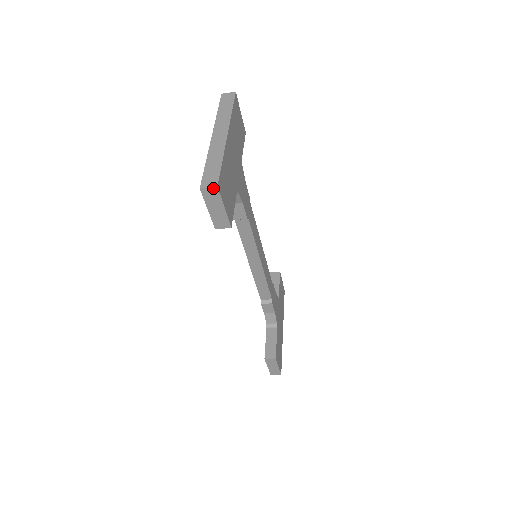
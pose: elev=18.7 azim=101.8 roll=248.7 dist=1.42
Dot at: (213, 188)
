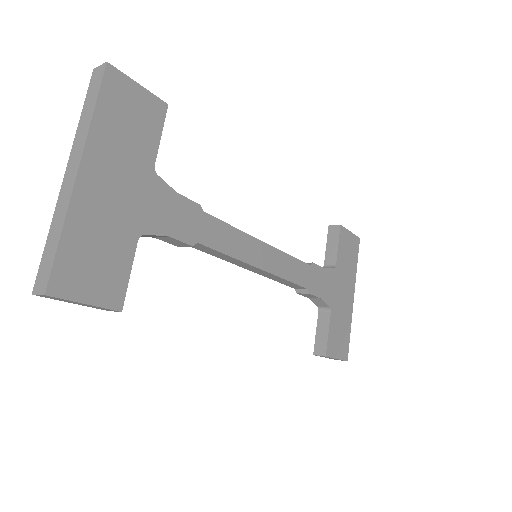
Dot at: (43, 295)
